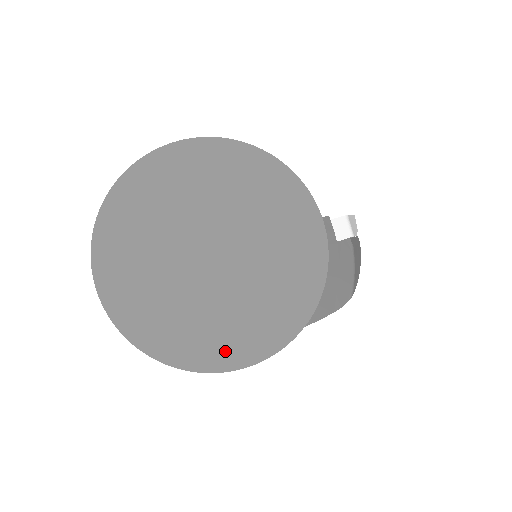
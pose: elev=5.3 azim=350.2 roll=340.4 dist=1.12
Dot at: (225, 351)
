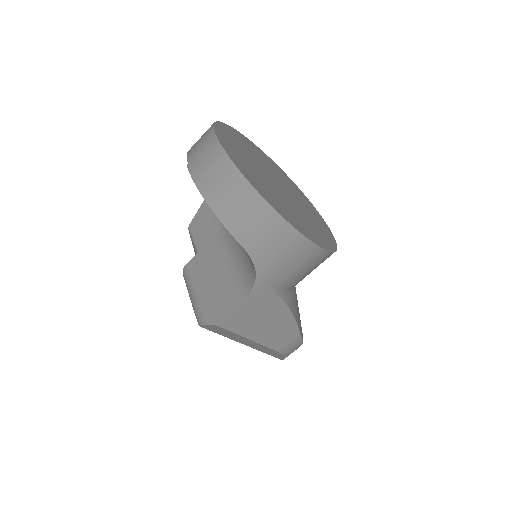
Dot at: (295, 223)
